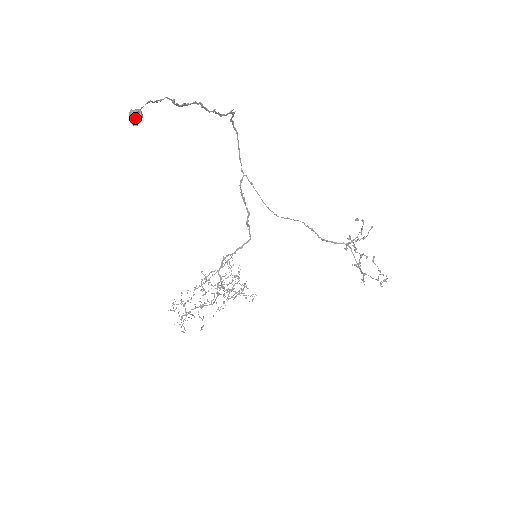
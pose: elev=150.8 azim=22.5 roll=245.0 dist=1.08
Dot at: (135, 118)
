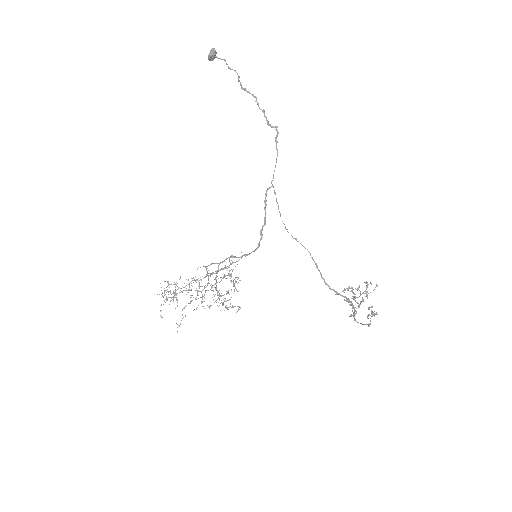
Dot at: (211, 52)
